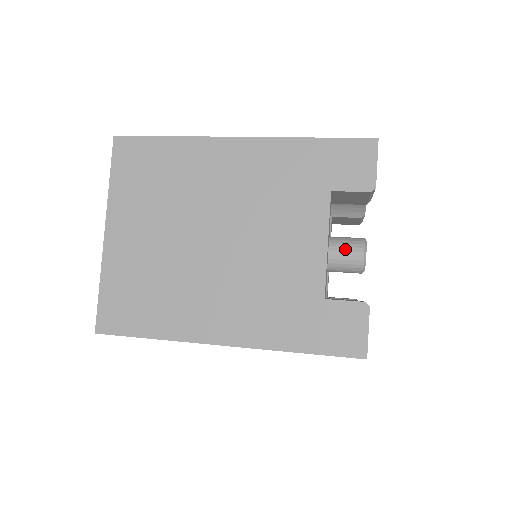
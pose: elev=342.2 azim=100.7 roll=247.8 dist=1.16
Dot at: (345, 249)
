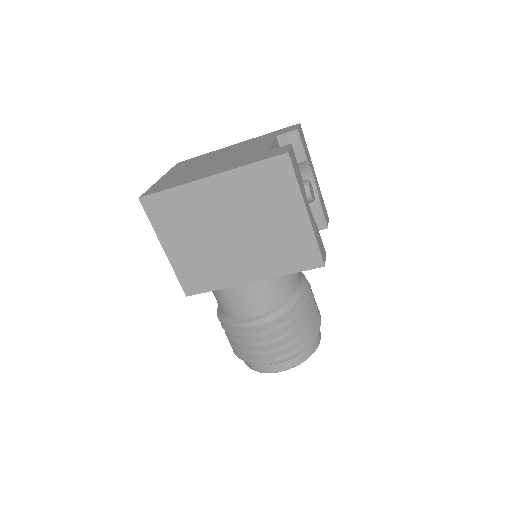
Dot at: occluded
